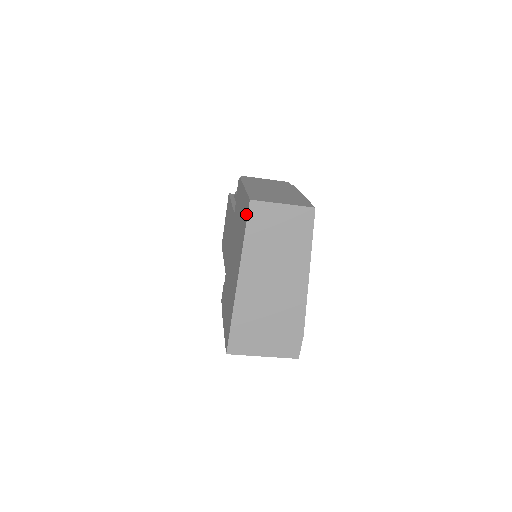
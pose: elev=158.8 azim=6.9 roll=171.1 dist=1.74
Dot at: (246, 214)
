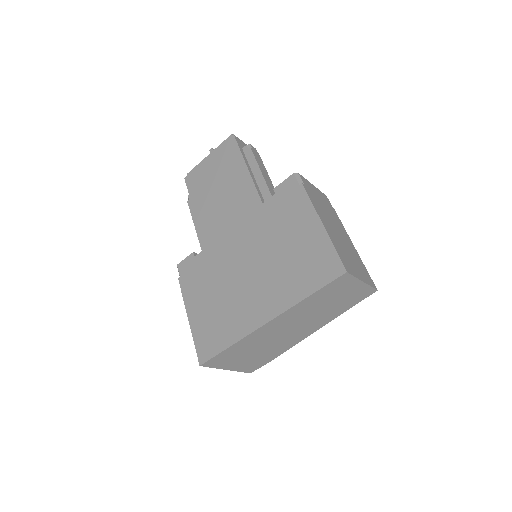
Dot at: (327, 275)
